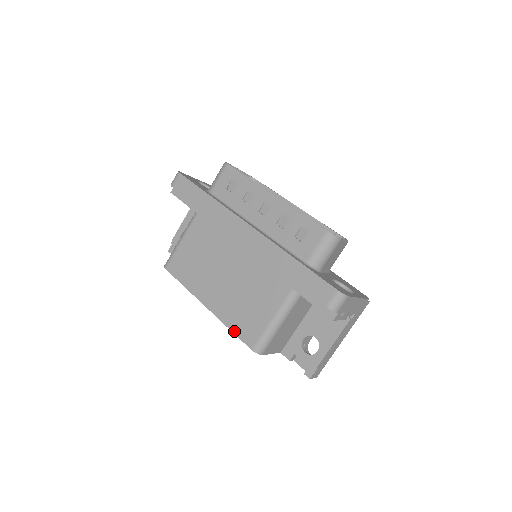
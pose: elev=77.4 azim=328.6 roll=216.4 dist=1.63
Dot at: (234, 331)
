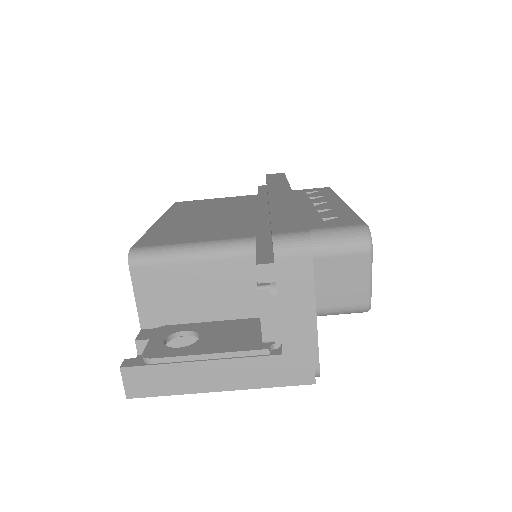
Dot at: (145, 235)
